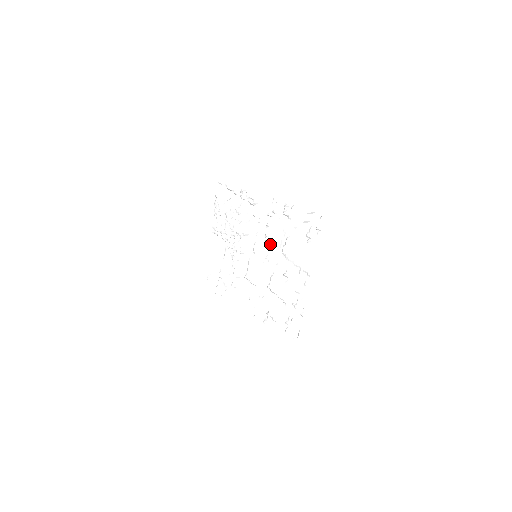
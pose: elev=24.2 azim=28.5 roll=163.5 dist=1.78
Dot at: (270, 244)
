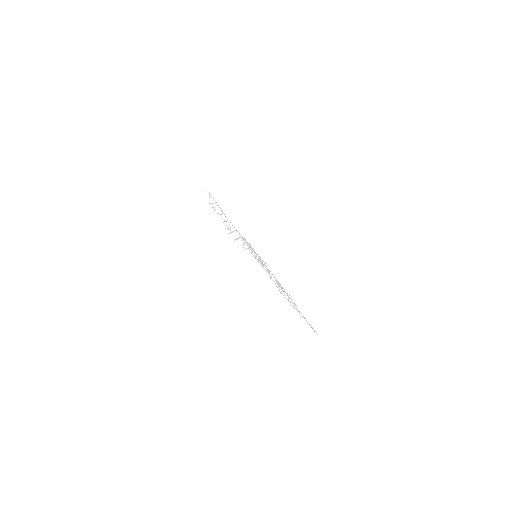
Dot at: (251, 248)
